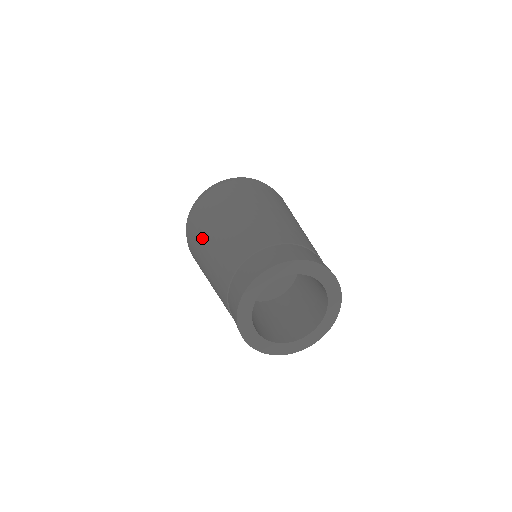
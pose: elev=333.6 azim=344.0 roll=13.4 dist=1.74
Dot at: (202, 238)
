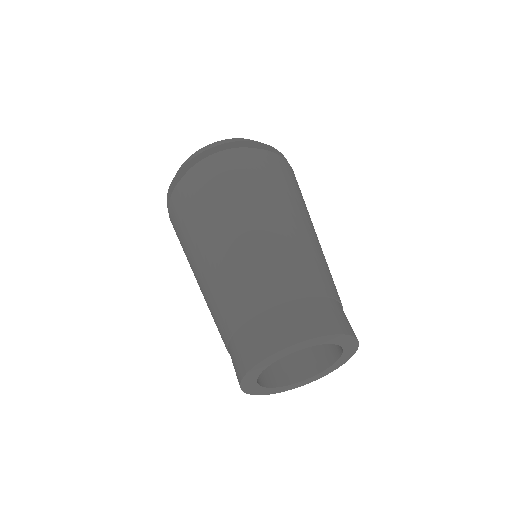
Dot at: occluded
